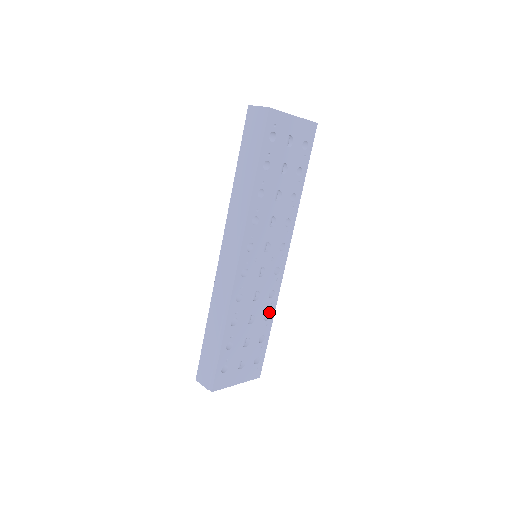
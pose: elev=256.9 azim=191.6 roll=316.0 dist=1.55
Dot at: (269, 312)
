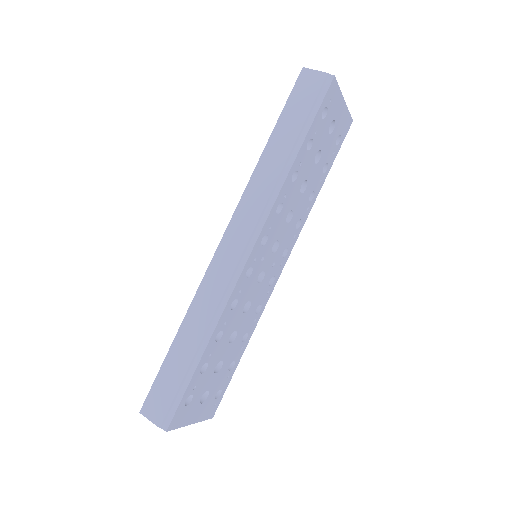
Dot at: (248, 332)
